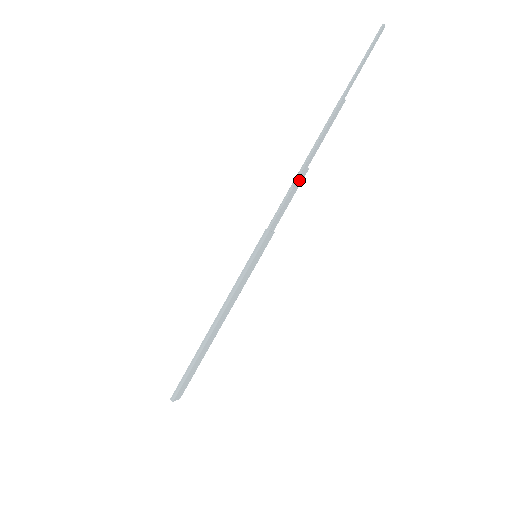
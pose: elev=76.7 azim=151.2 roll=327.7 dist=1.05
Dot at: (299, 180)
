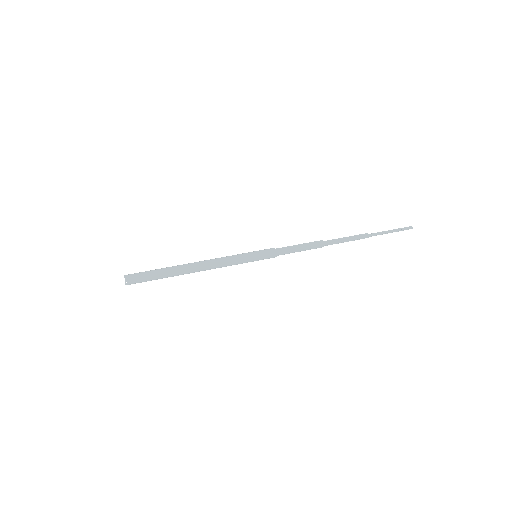
Dot at: (314, 245)
